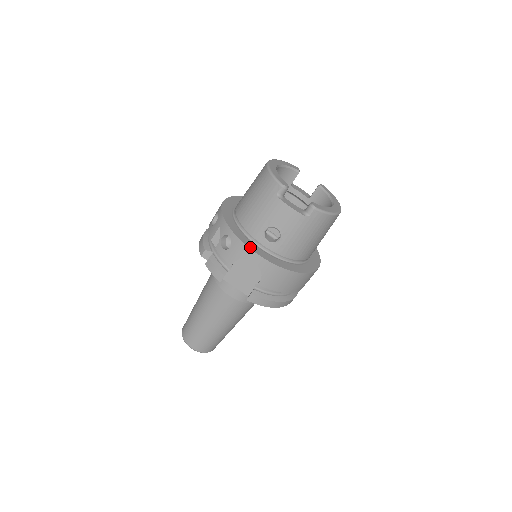
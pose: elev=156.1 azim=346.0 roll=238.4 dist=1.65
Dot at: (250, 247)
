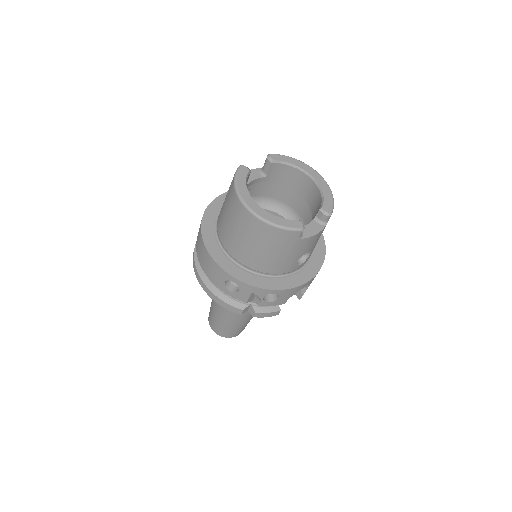
Dot at: (298, 284)
